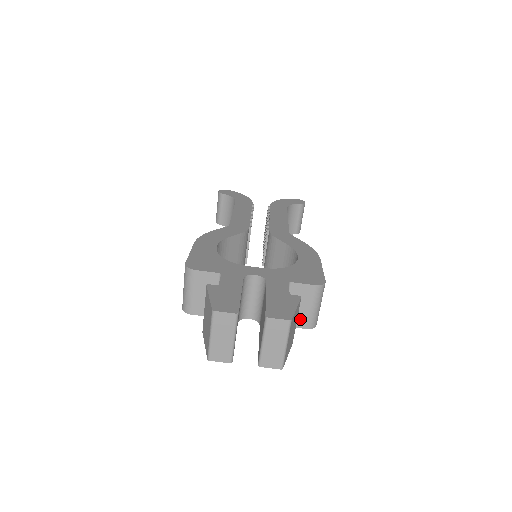
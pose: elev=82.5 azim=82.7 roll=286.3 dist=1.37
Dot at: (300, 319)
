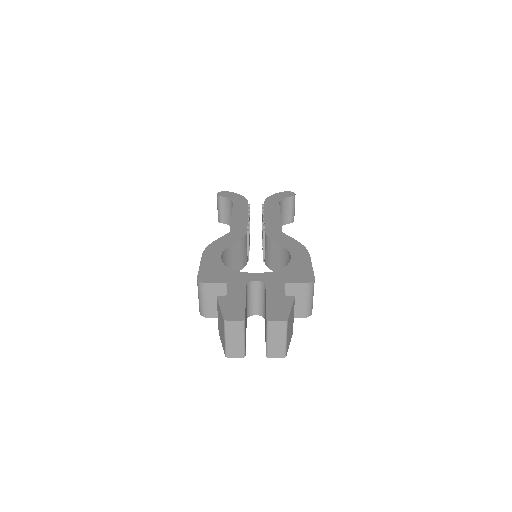
Dot at: (297, 311)
